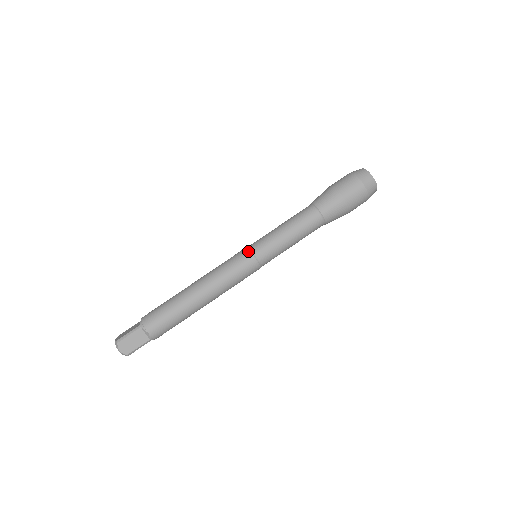
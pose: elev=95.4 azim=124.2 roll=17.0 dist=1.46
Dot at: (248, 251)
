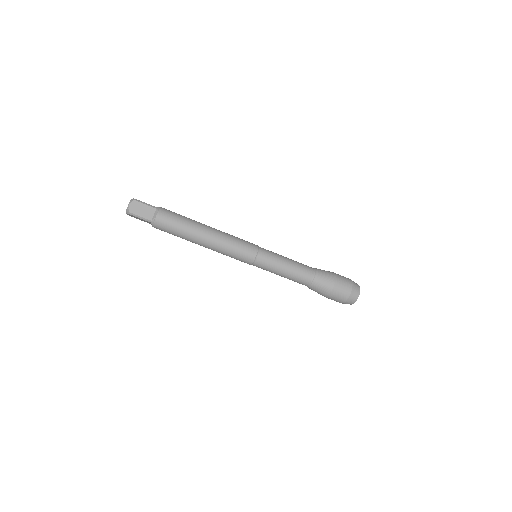
Dot at: (252, 260)
